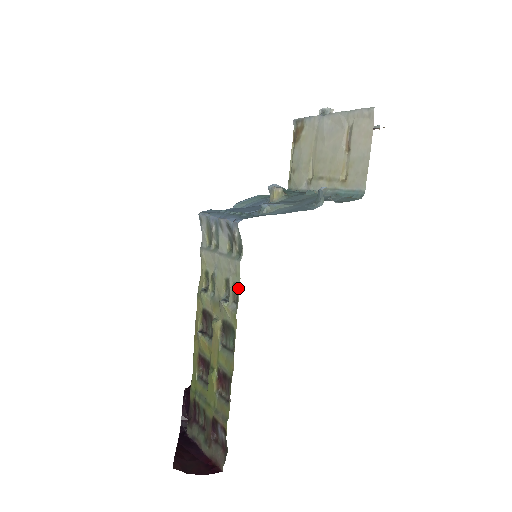
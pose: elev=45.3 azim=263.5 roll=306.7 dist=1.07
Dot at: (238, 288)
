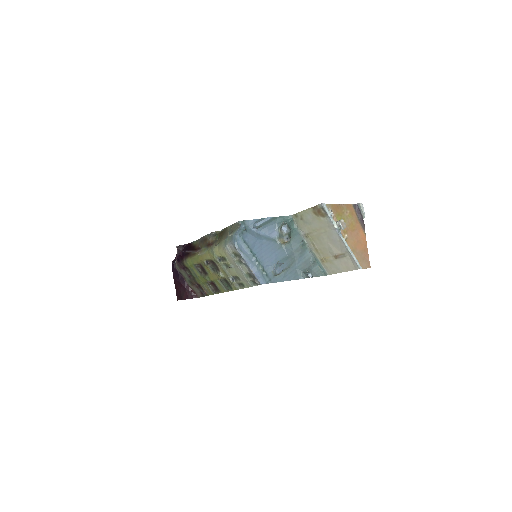
Dot at: (244, 287)
